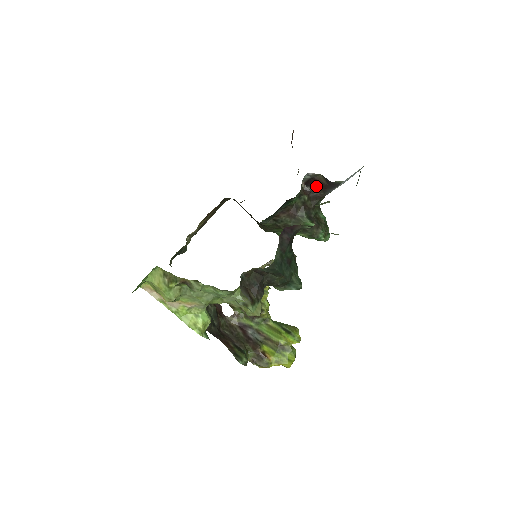
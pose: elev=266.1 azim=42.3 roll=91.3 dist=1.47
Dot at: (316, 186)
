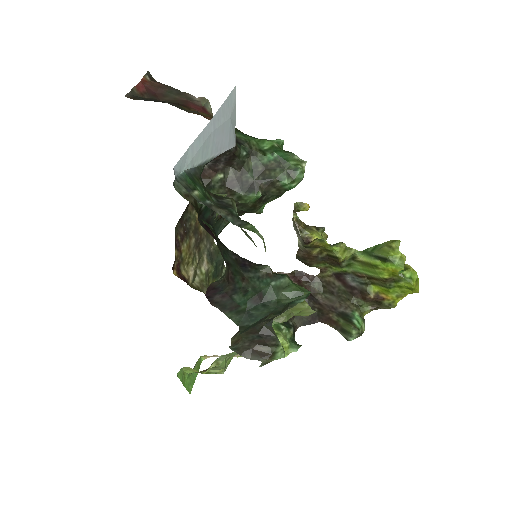
Dot at: occluded
